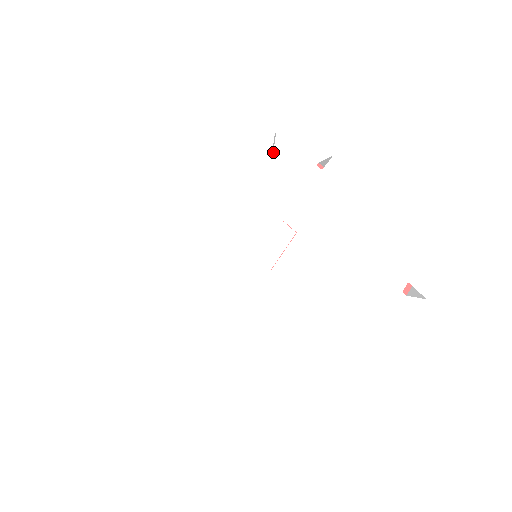
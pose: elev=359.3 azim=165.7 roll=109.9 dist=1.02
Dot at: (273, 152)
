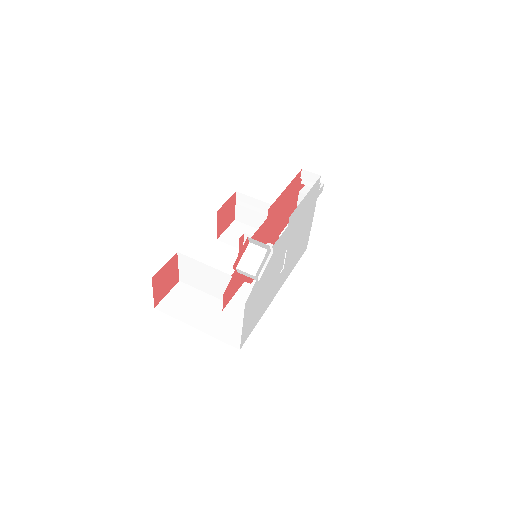
Dot at: (273, 252)
